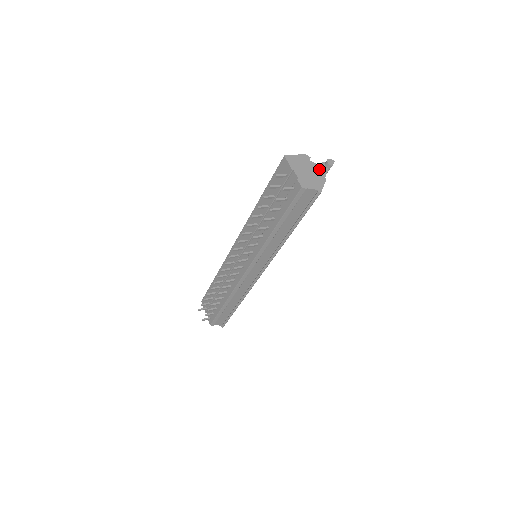
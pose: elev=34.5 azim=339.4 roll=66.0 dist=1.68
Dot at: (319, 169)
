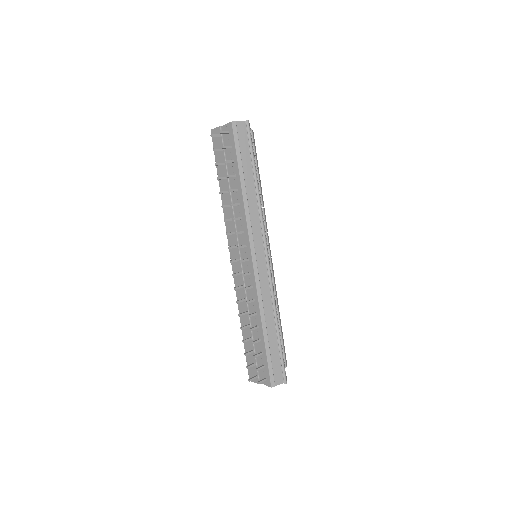
Dot at: occluded
